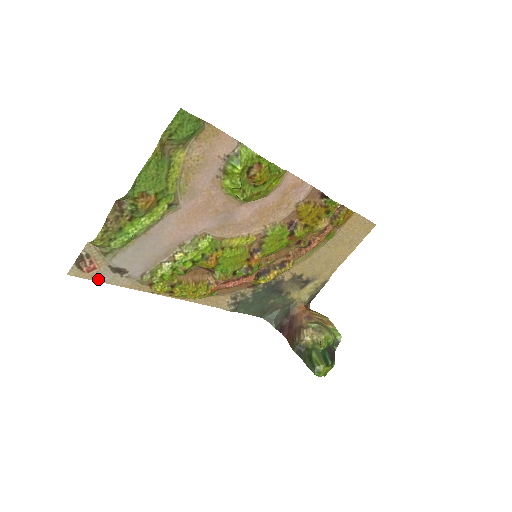
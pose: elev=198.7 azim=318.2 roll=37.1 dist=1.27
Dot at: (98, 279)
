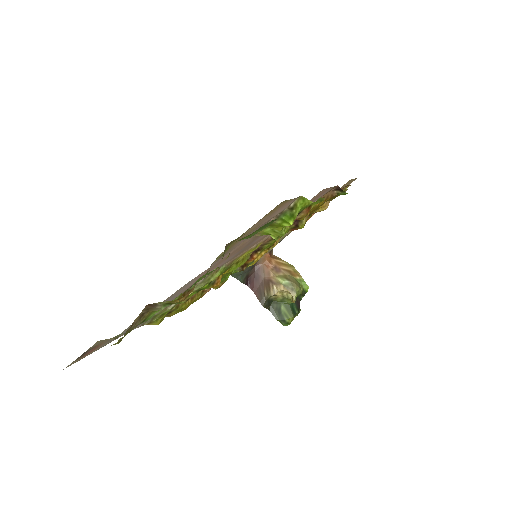
Dot at: (95, 350)
